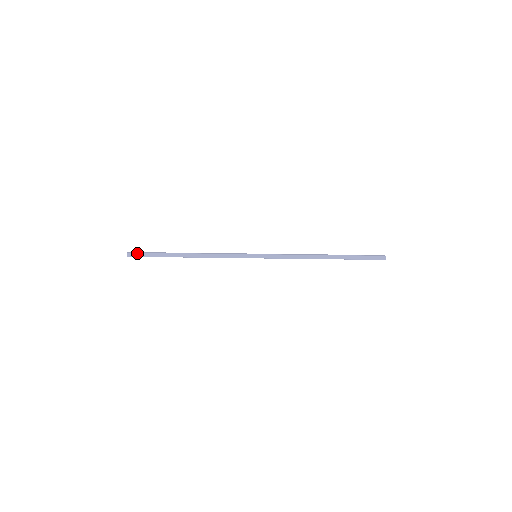
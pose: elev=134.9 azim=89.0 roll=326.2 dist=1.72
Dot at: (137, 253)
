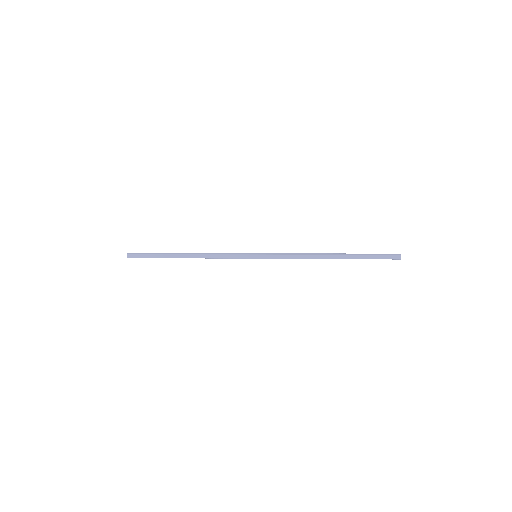
Dot at: (136, 254)
